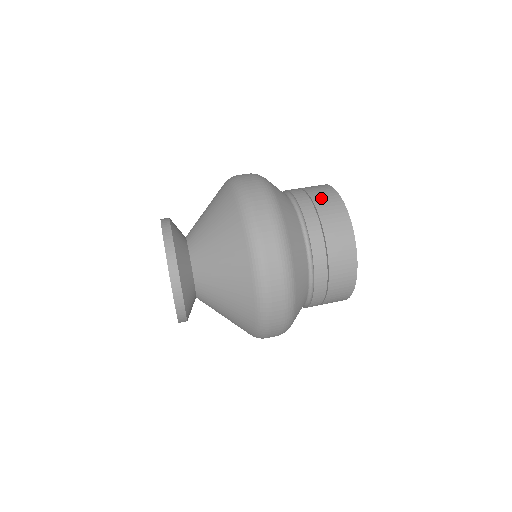
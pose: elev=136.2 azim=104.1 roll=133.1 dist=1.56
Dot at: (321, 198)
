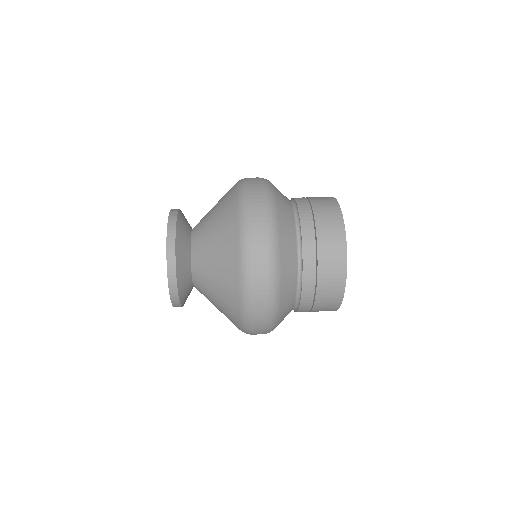
Dot at: occluded
